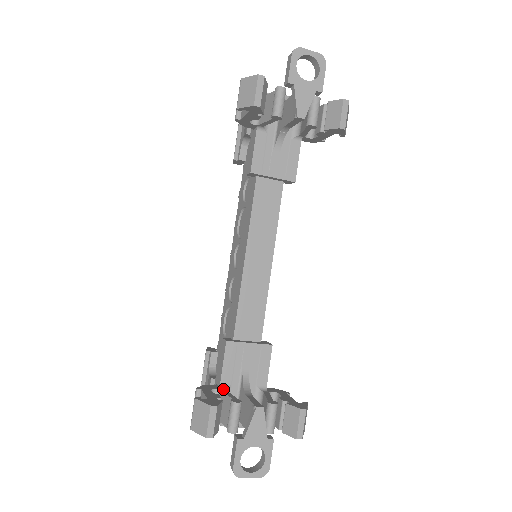
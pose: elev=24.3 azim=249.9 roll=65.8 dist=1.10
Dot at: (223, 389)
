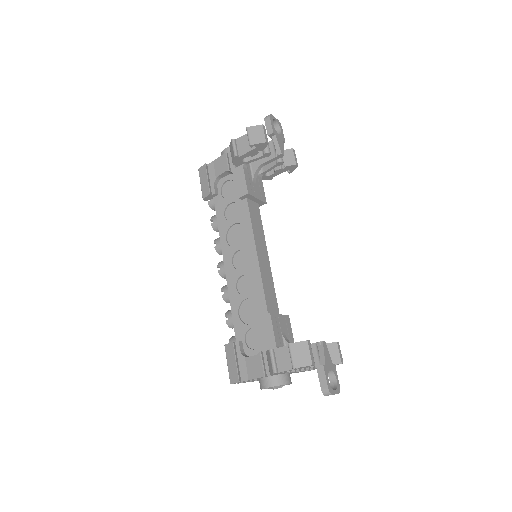
Dot at: occluded
